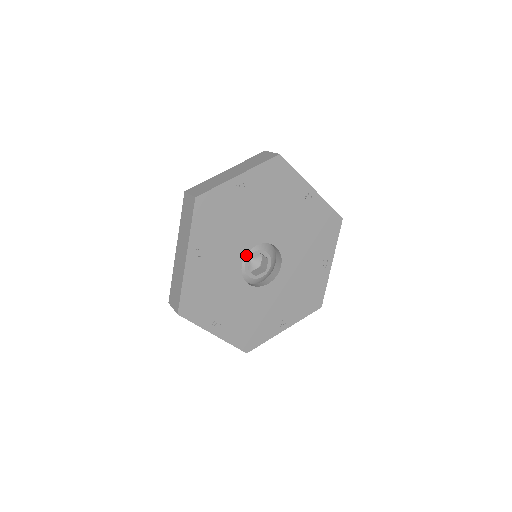
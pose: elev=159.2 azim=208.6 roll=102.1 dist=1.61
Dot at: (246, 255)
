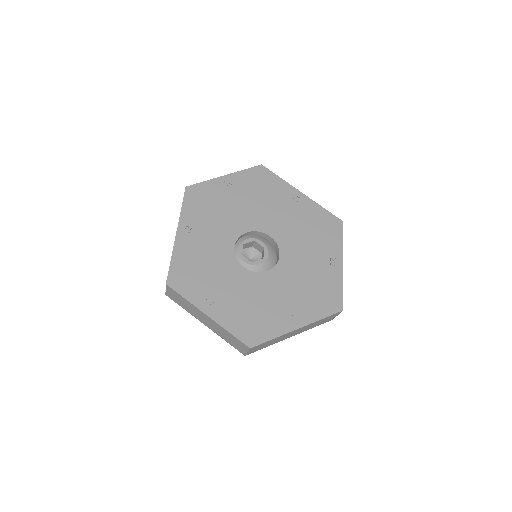
Dot at: (239, 242)
